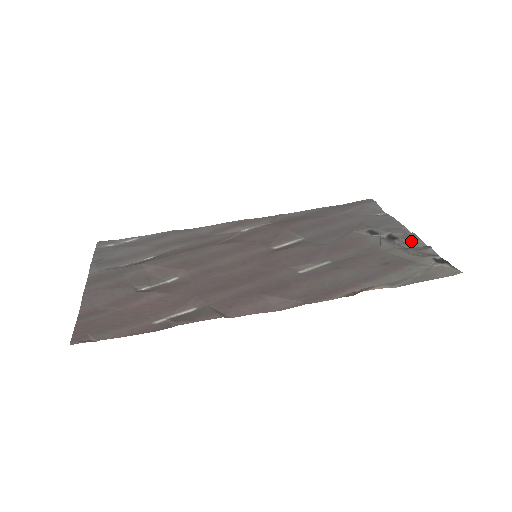
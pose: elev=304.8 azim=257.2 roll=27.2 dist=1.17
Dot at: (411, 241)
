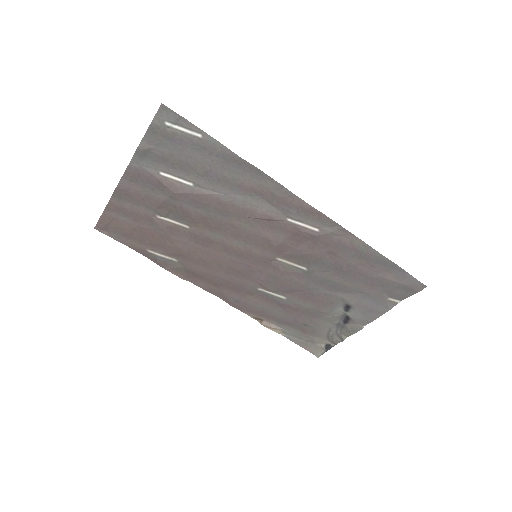
Dot at: (346, 331)
